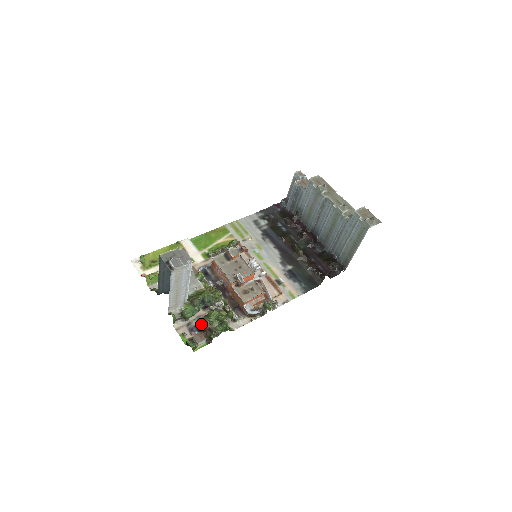
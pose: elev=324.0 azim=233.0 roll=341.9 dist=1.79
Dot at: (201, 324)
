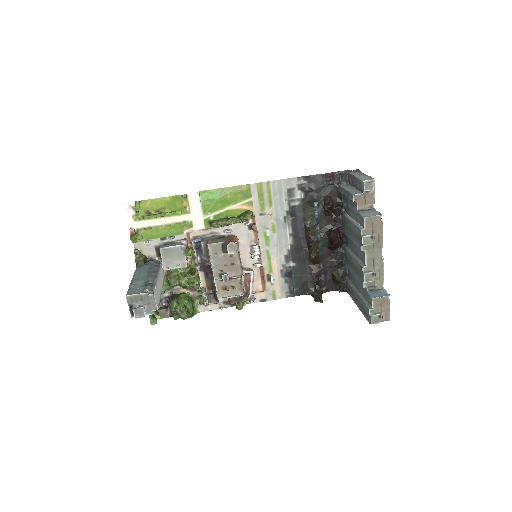
Dot at: (168, 307)
